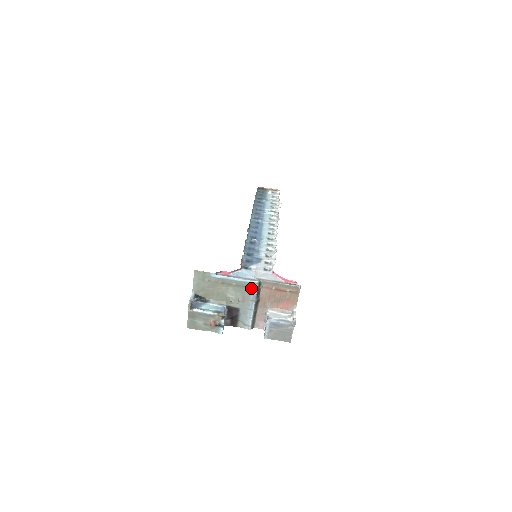
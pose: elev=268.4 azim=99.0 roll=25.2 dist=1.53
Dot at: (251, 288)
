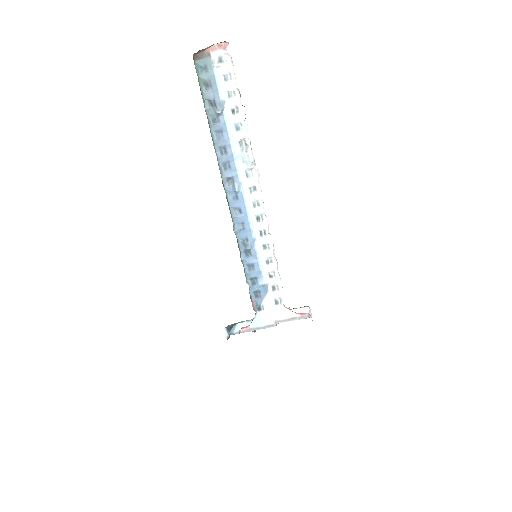
Dot at: occluded
